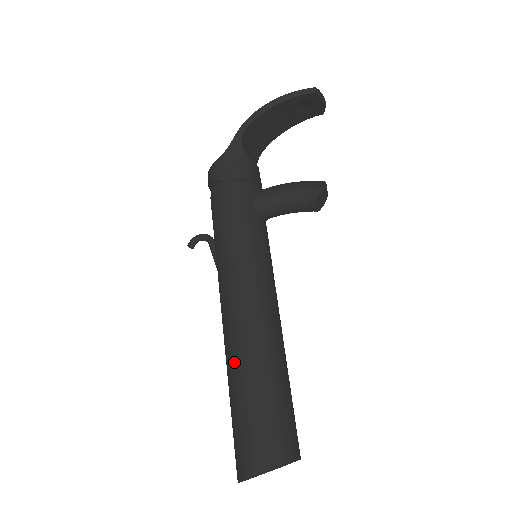
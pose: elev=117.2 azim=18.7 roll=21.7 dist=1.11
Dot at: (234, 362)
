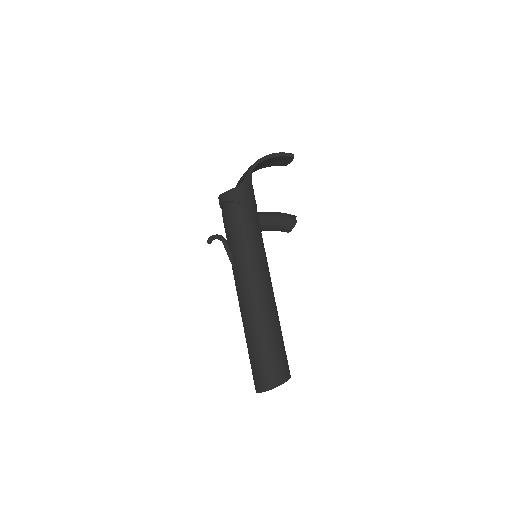
Dot at: (261, 324)
